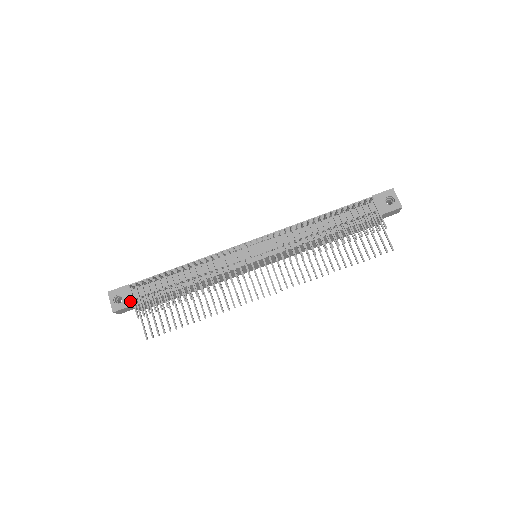
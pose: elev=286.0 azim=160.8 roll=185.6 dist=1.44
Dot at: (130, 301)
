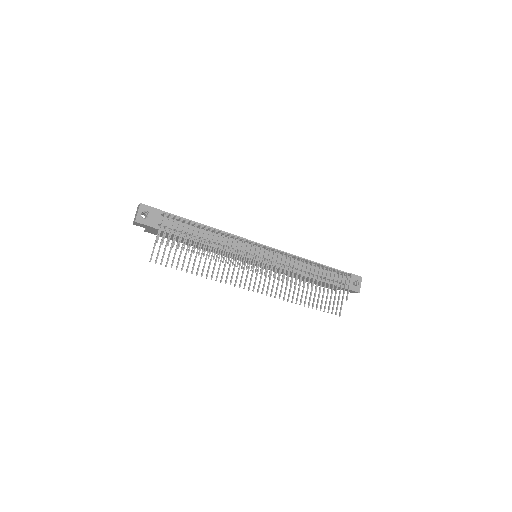
Dot at: (154, 223)
